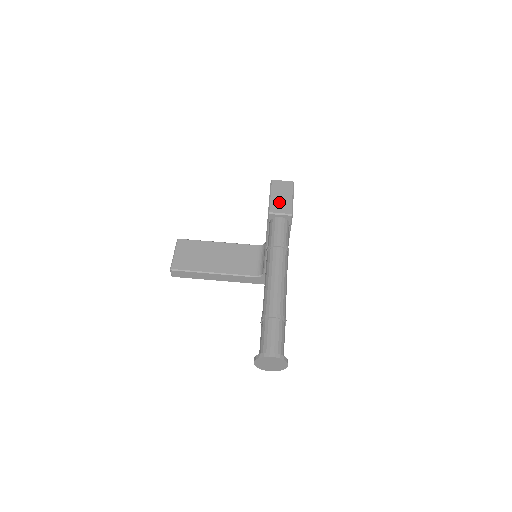
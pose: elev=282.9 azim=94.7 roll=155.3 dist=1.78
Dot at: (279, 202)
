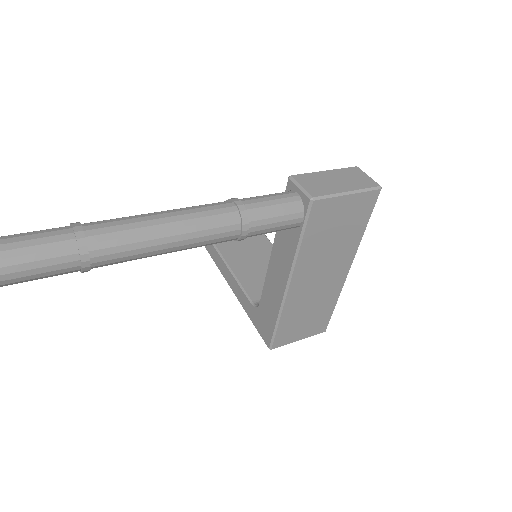
Dot at: (322, 180)
